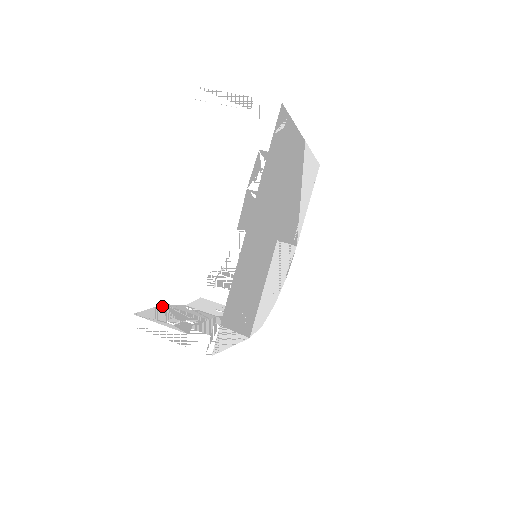
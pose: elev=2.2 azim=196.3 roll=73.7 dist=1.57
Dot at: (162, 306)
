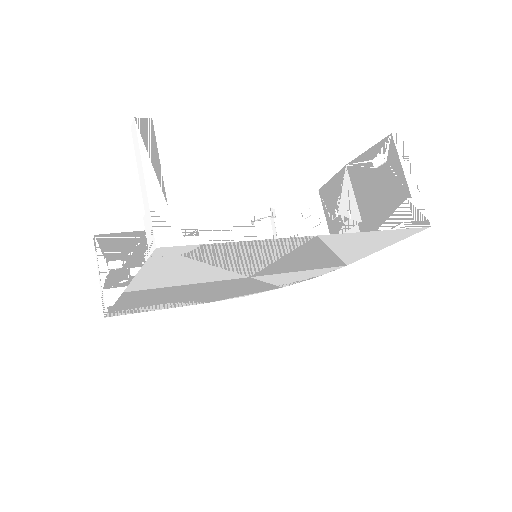
Dot at: (143, 233)
